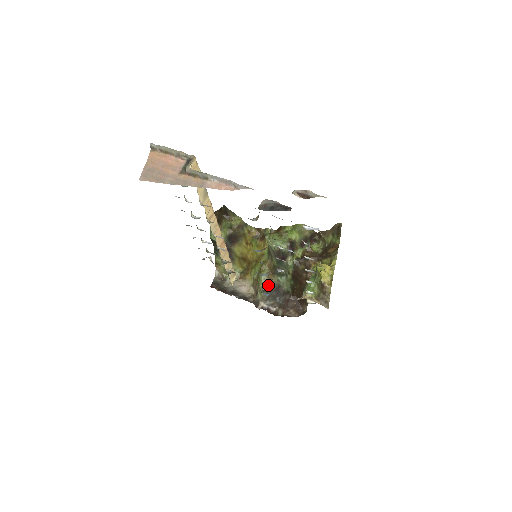
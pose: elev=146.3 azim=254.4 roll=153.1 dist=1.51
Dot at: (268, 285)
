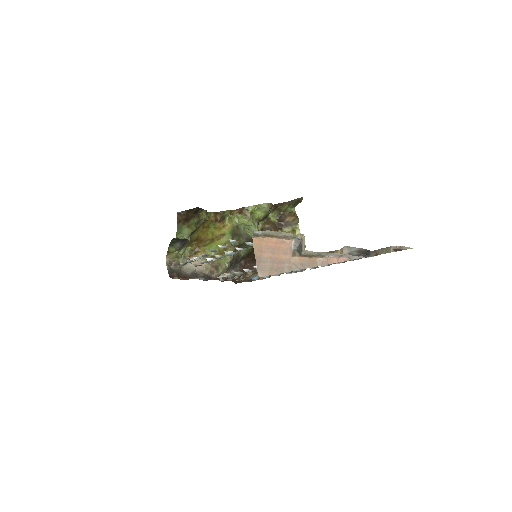
Dot at: (267, 276)
